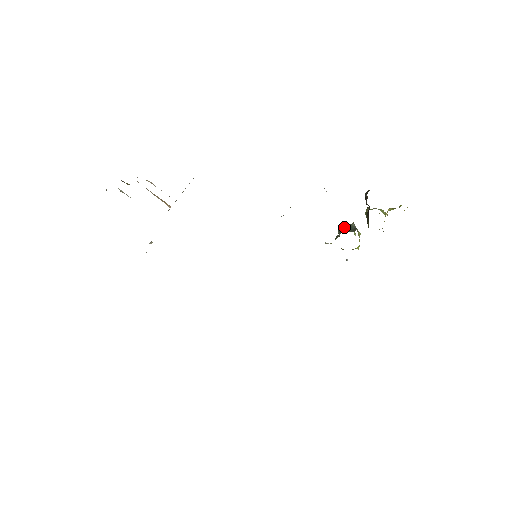
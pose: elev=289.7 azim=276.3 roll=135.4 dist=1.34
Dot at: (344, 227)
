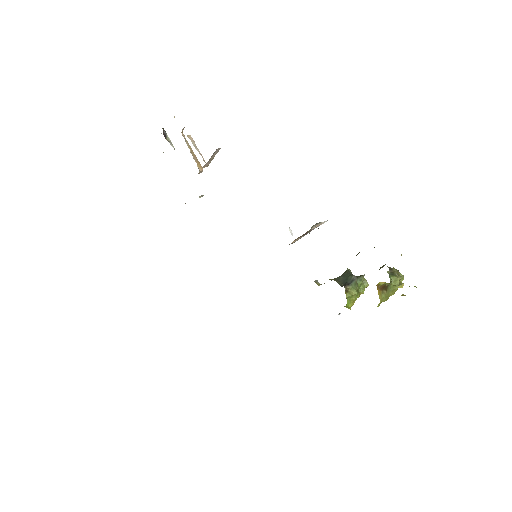
Dot at: (343, 274)
